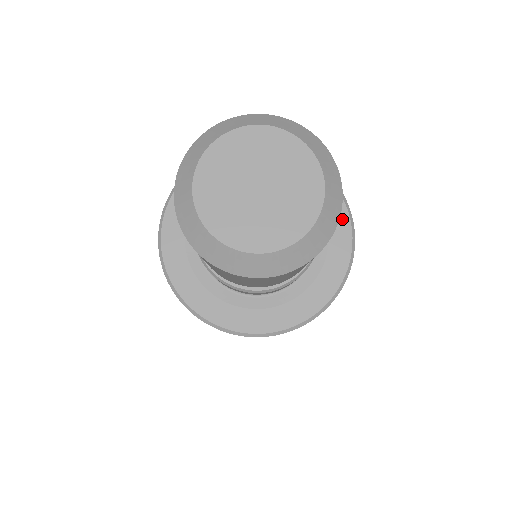
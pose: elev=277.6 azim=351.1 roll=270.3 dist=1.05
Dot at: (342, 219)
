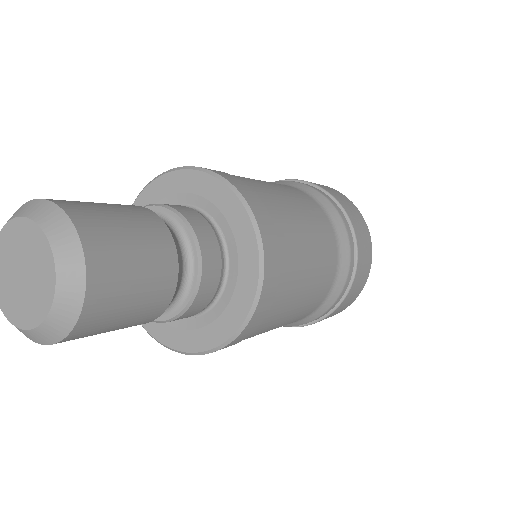
Dot at: (252, 267)
